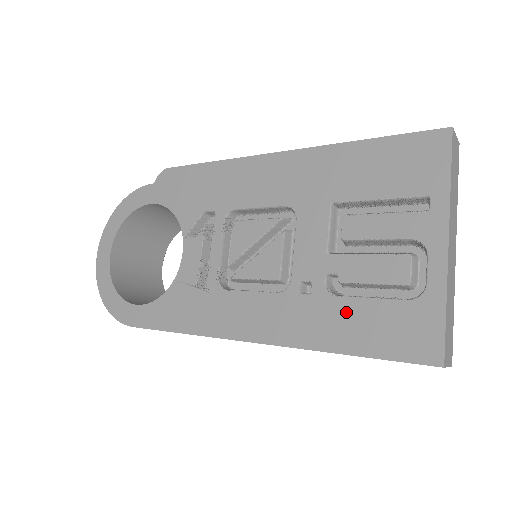
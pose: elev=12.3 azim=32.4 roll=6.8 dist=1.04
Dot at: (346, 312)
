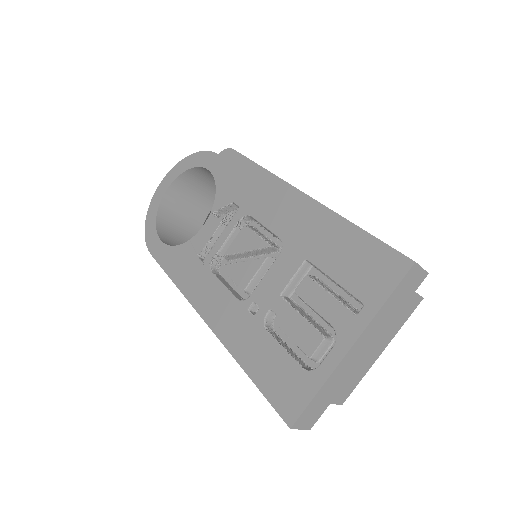
Dot at: (264, 345)
